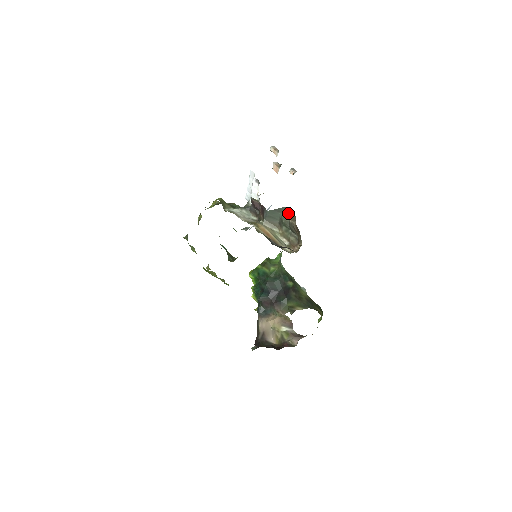
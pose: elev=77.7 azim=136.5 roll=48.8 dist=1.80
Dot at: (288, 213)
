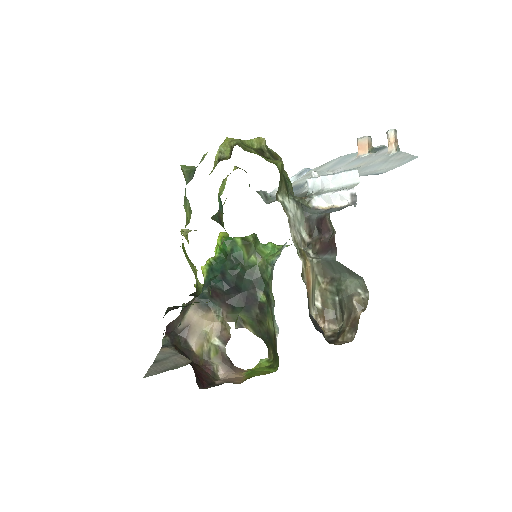
Dot at: (359, 286)
